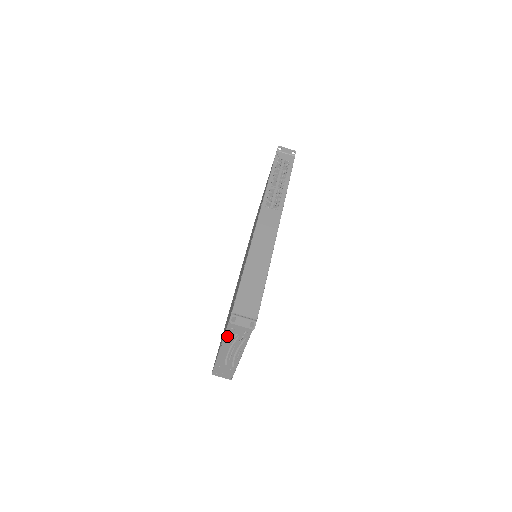
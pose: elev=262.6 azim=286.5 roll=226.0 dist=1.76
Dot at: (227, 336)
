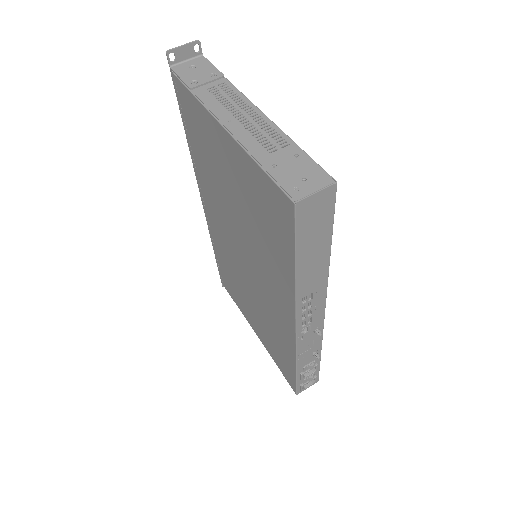
Dot at: (205, 100)
